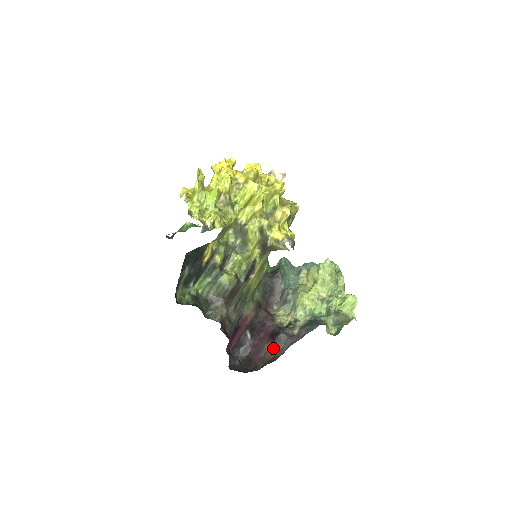
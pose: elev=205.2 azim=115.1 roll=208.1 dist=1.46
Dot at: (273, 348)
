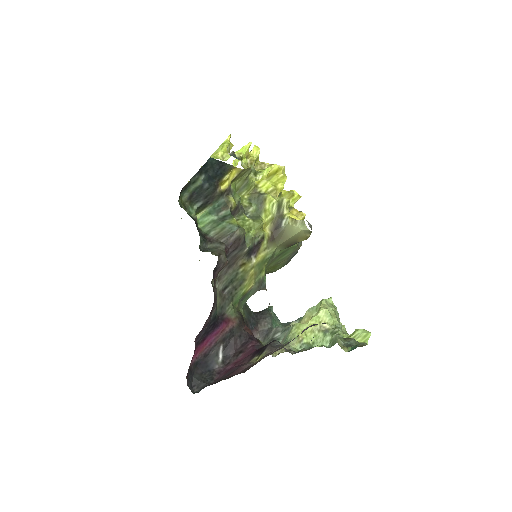
Dot at: (263, 354)
